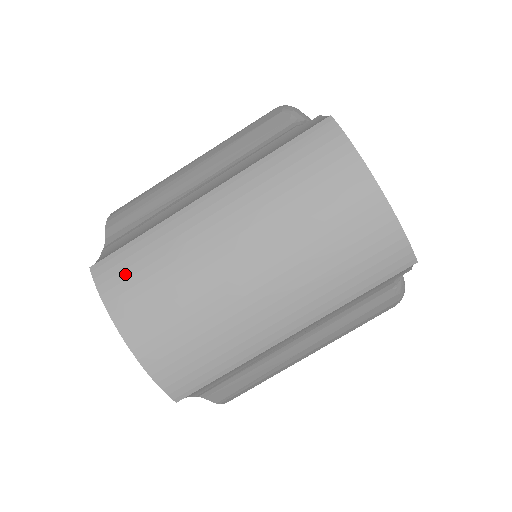
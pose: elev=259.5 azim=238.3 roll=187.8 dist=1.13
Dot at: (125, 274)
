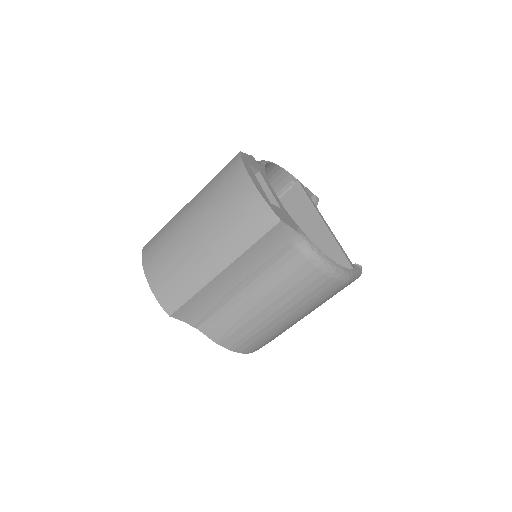
Dot at: (152, 246)
